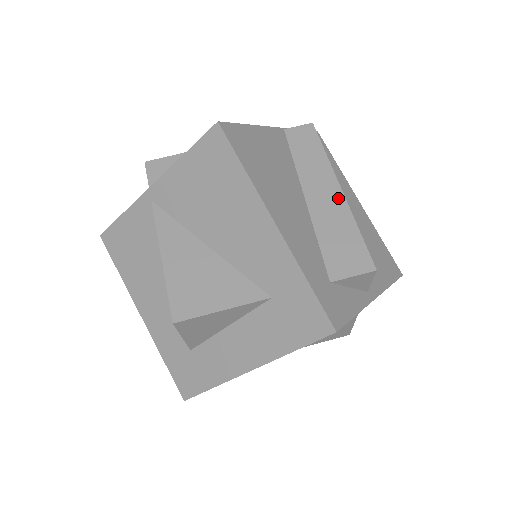
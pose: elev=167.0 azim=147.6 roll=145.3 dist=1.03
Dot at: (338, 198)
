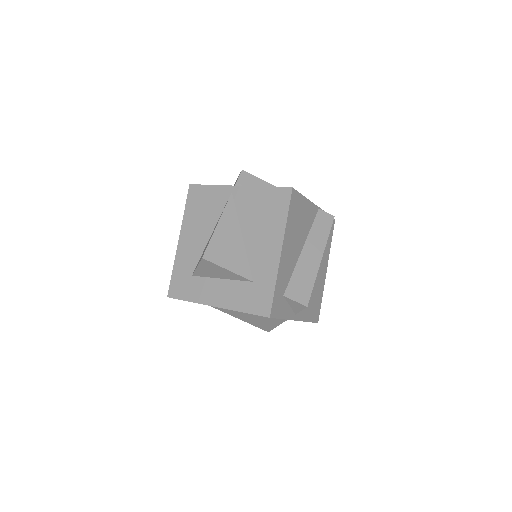
Dot at: (317, 262)
